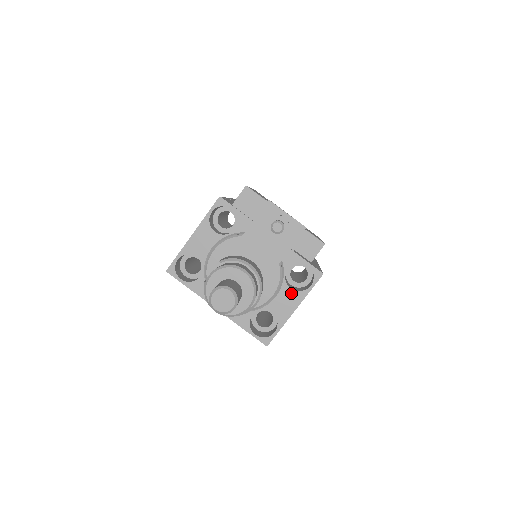
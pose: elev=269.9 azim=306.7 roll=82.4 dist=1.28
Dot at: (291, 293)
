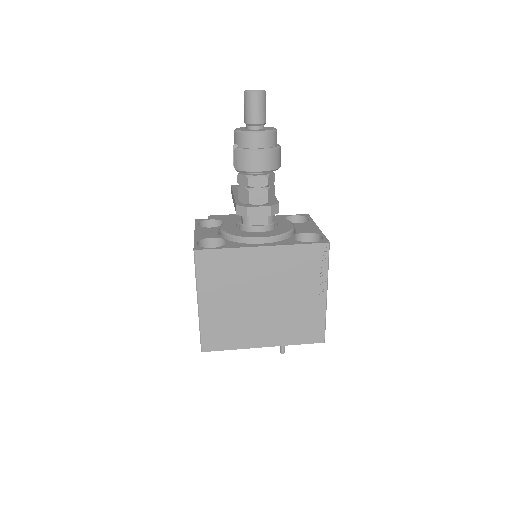
Dot at: (303, 224)
